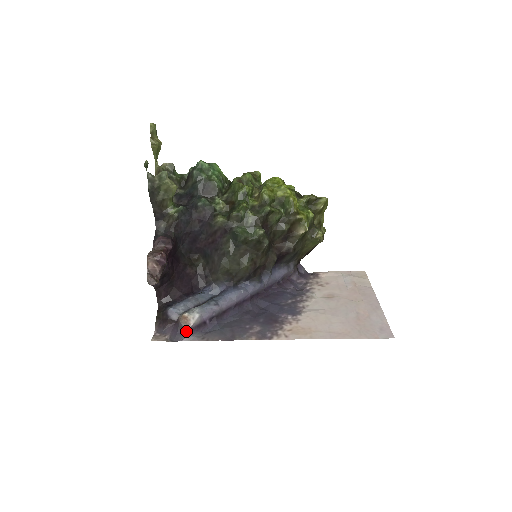
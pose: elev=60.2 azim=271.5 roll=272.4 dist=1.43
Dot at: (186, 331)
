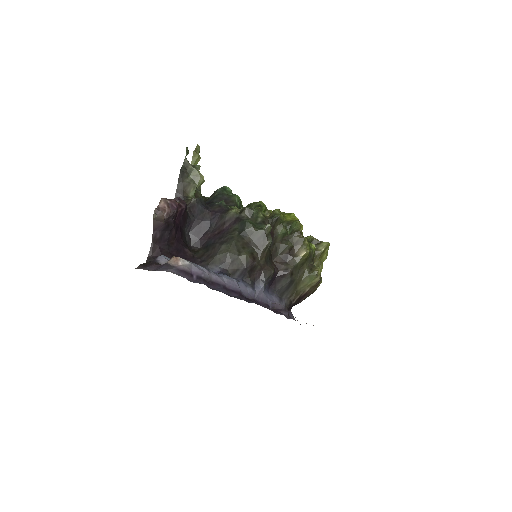
Dot at: (172, 268)
